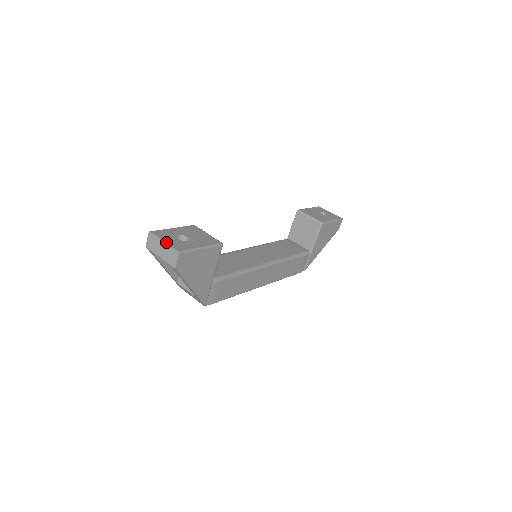
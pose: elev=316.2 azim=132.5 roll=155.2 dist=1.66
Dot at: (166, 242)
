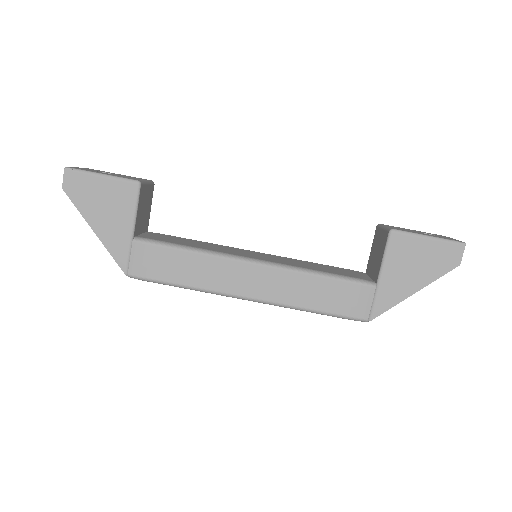
Dot at: (76, 167)
